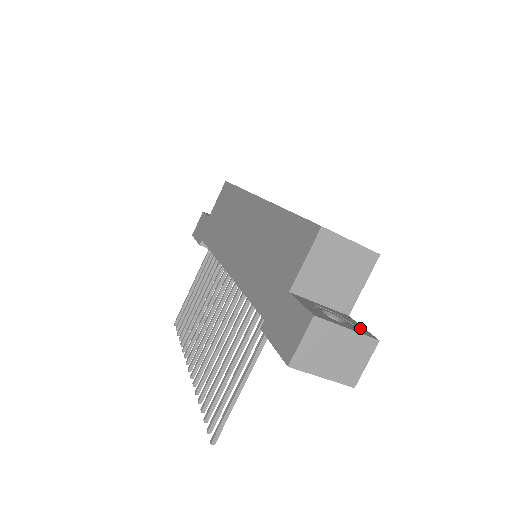
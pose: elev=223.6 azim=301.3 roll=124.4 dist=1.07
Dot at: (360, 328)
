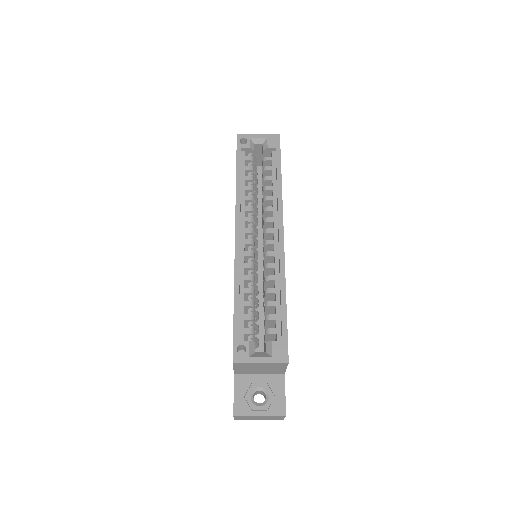
Dot at: (278, 401)
